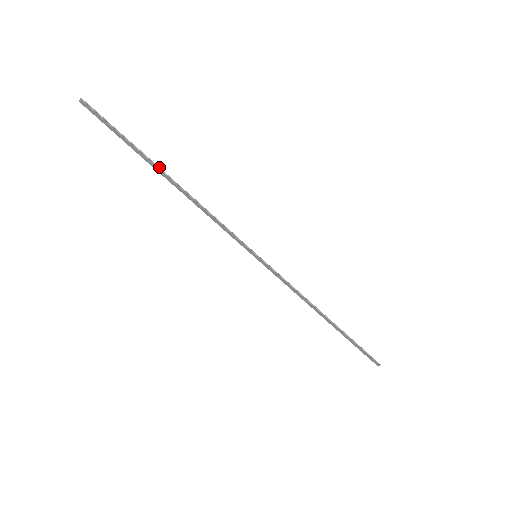
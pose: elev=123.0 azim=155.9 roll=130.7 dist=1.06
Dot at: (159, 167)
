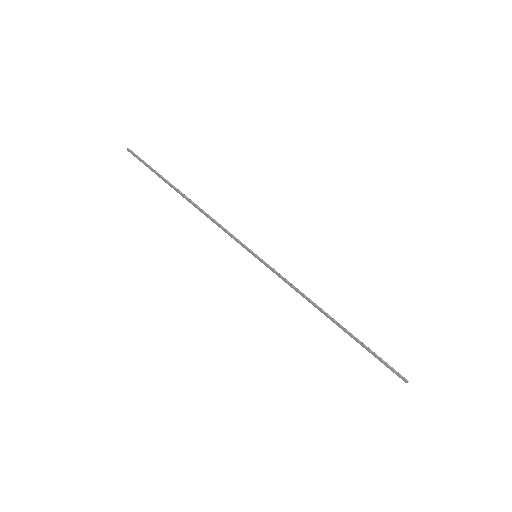
Dot at: (176, 188)
